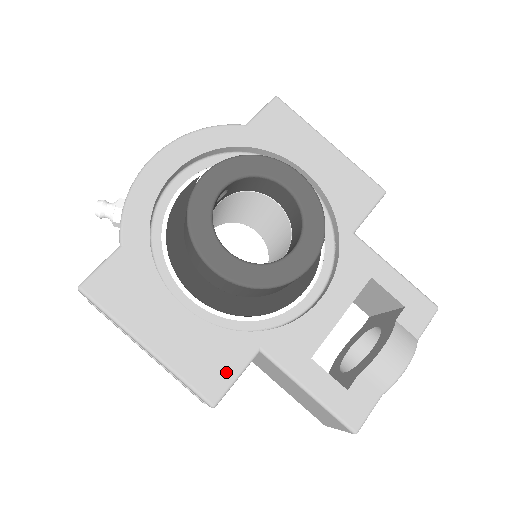
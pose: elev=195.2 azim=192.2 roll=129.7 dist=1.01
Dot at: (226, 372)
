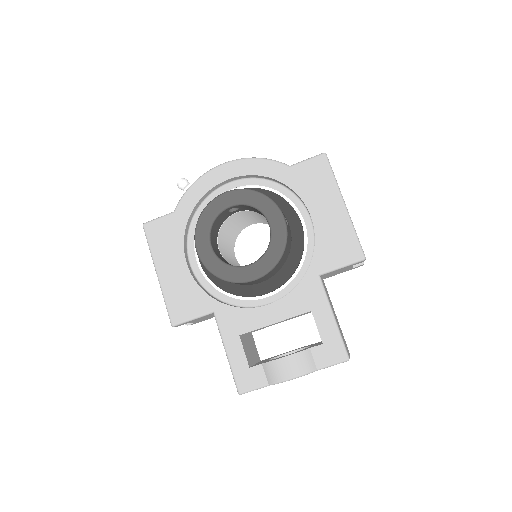
Dot at: (188, 312)
